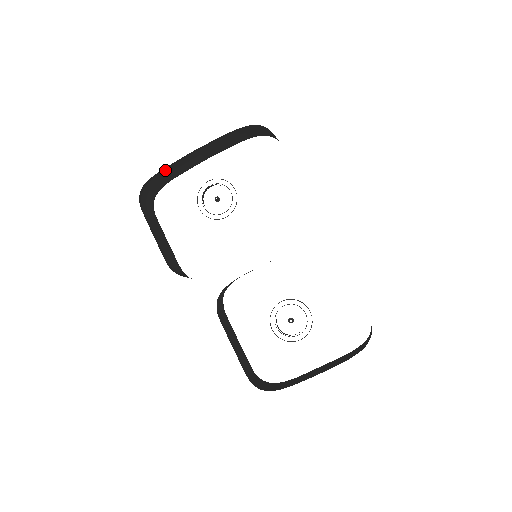
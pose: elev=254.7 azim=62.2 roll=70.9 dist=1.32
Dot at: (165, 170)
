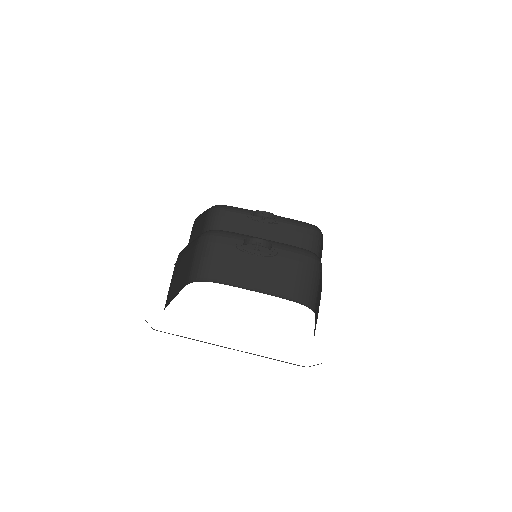
Dot at: (239, 220)
